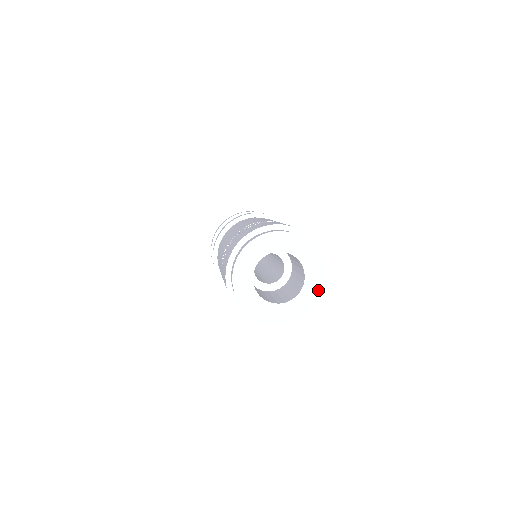
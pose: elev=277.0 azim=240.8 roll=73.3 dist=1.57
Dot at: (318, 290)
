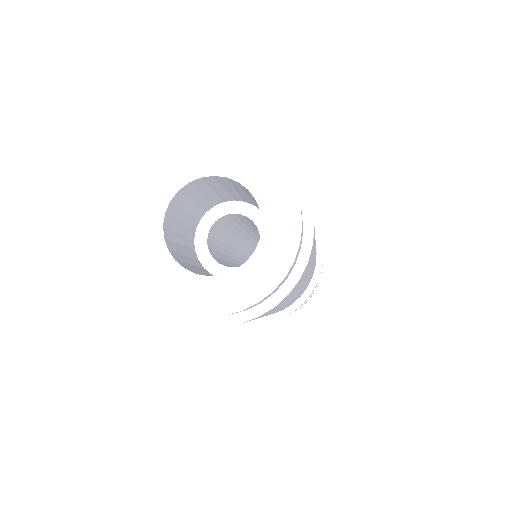
Dot at: (272, 170)
